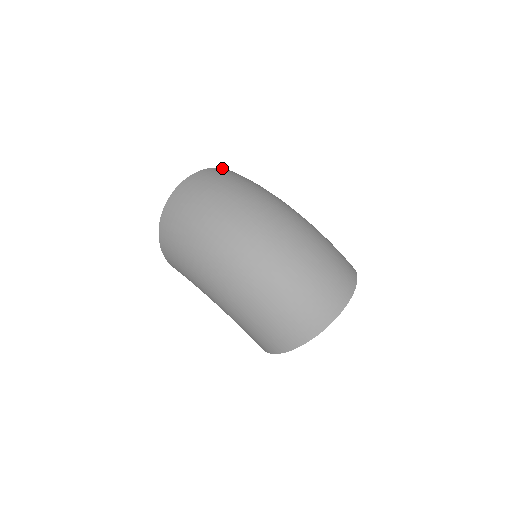
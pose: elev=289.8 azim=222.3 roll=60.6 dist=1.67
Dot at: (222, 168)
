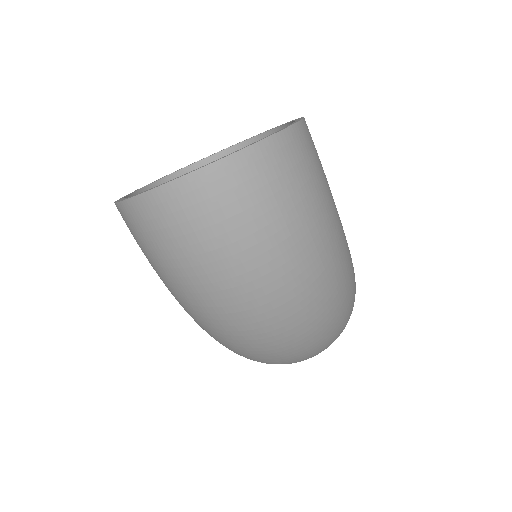
Dot at: (282, 134)
